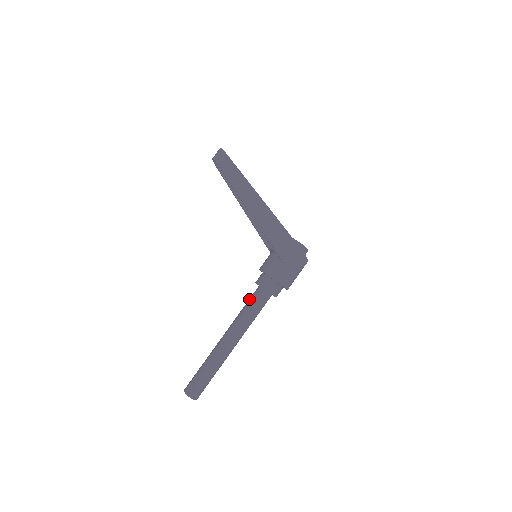
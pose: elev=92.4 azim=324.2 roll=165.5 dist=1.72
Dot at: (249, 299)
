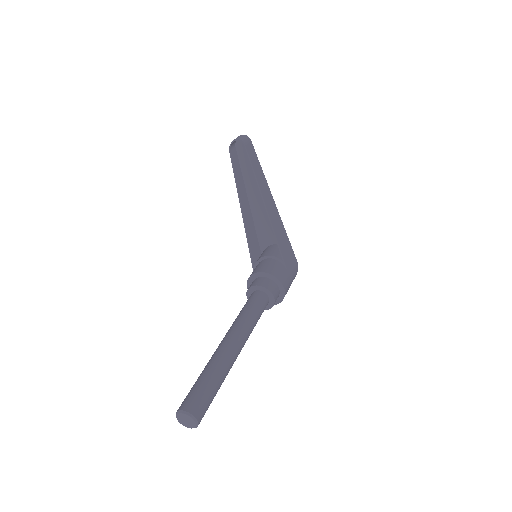
Dot at: (248, 302)
